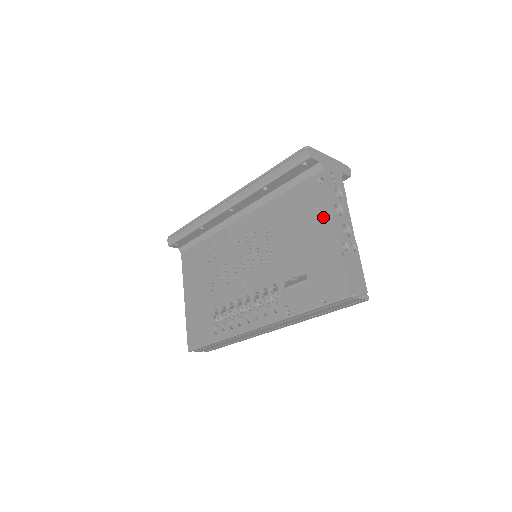
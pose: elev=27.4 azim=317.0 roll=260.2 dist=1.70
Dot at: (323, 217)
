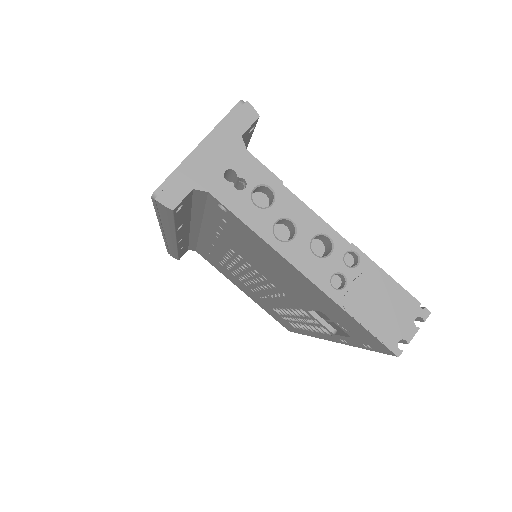
Dot at: (274, 256)
